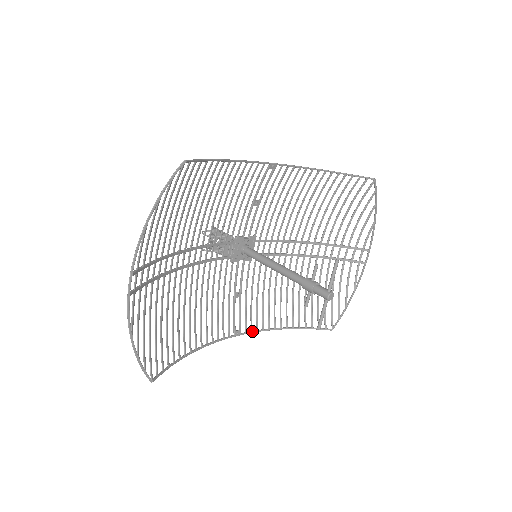
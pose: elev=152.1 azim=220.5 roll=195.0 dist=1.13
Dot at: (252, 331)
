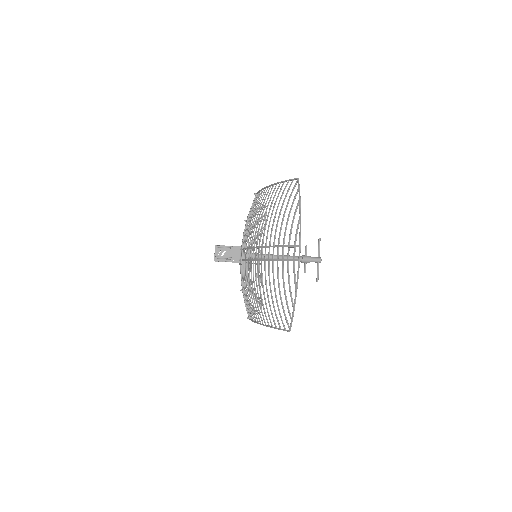
Dot at: occluded
